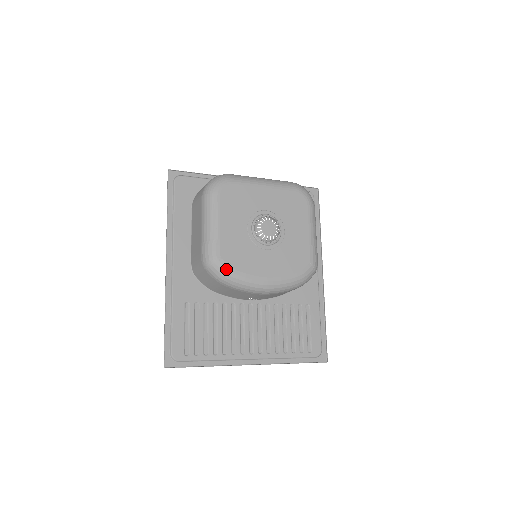
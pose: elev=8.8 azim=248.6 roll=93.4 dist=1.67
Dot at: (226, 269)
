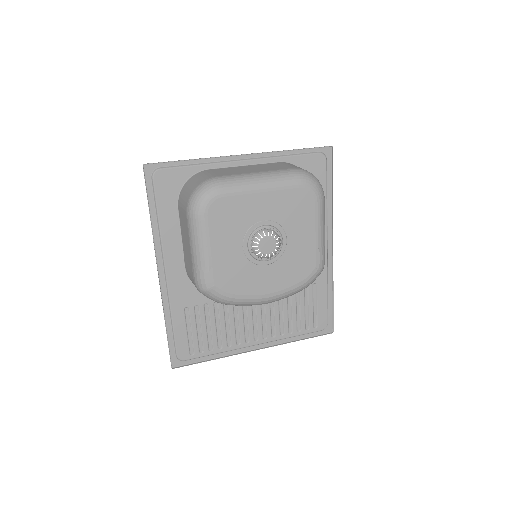
Dot at: (222, 295)
